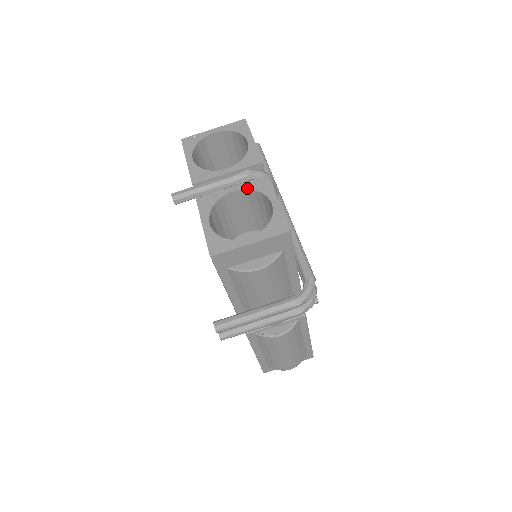
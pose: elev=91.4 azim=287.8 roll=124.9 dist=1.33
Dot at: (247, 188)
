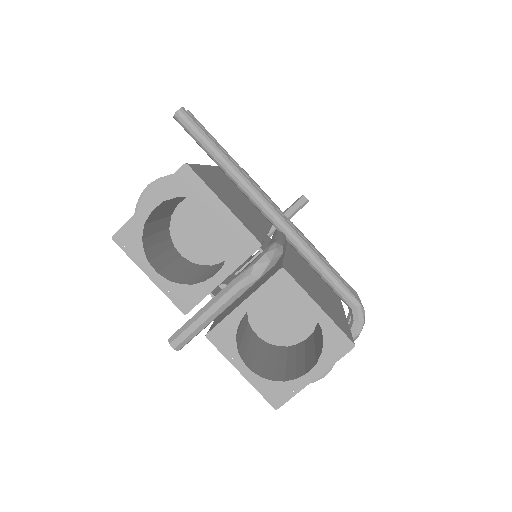
Dot at: (265, 299)
